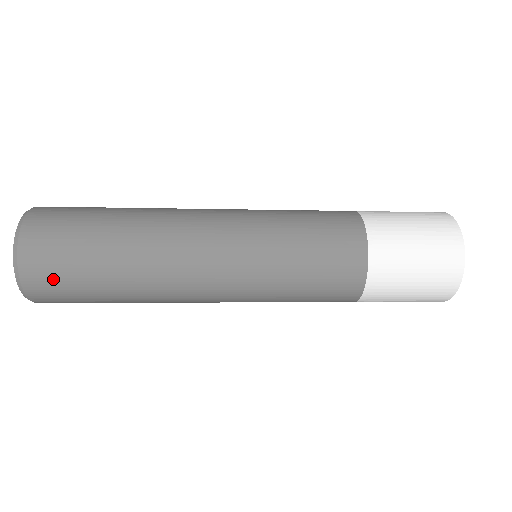
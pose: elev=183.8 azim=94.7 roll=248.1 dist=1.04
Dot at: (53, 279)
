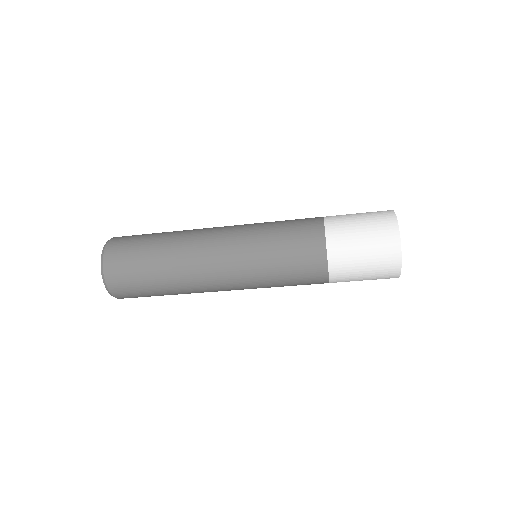
Dot at: (122, 265)
